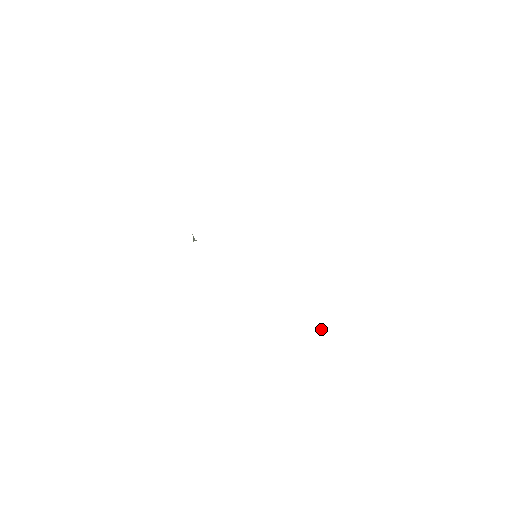
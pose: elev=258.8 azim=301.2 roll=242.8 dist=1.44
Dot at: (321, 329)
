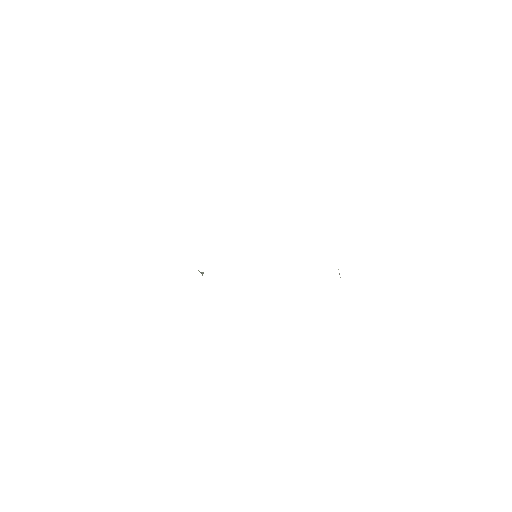
Dot at: (339, 274)
